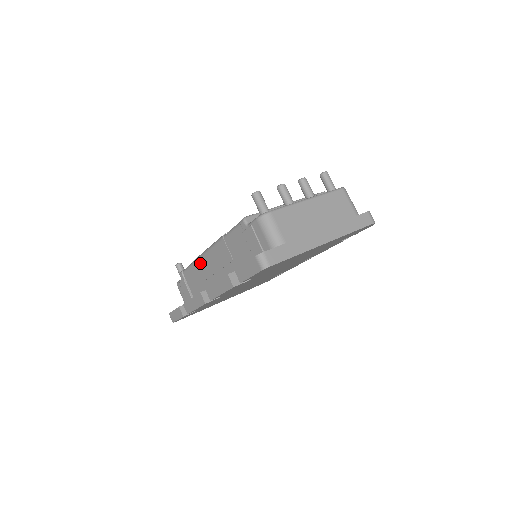
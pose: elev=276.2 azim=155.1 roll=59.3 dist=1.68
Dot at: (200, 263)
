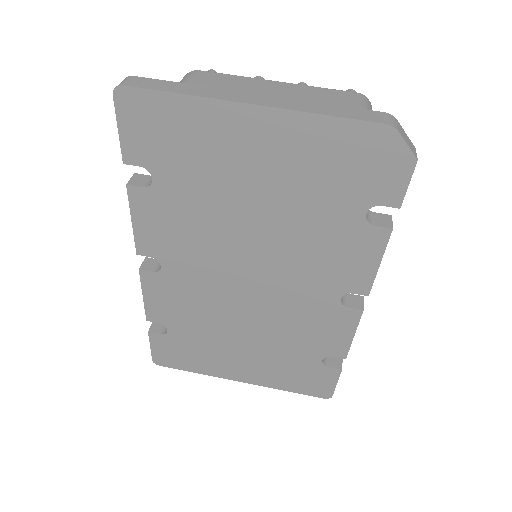
Dot at: occluded
